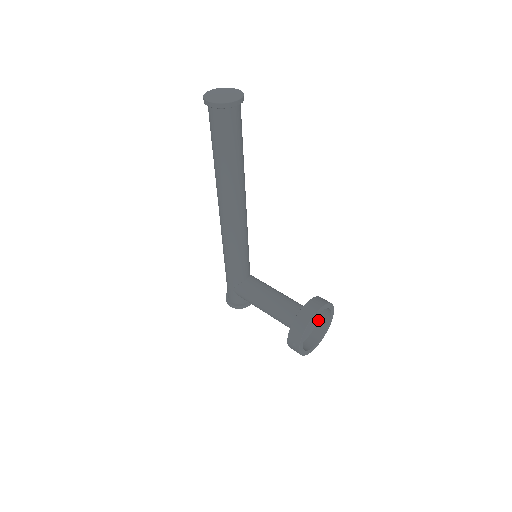
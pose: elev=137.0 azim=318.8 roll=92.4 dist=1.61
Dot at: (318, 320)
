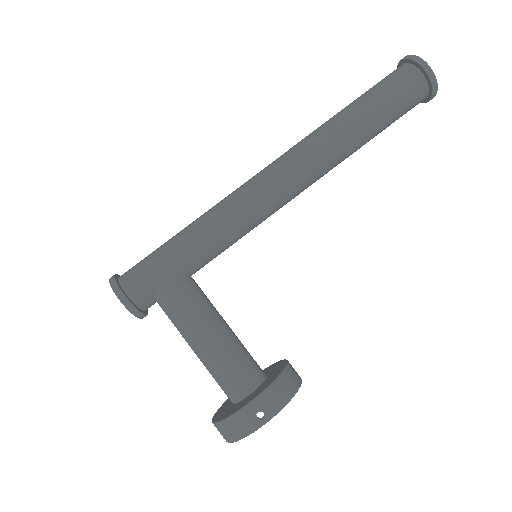
Dot at: occluded
